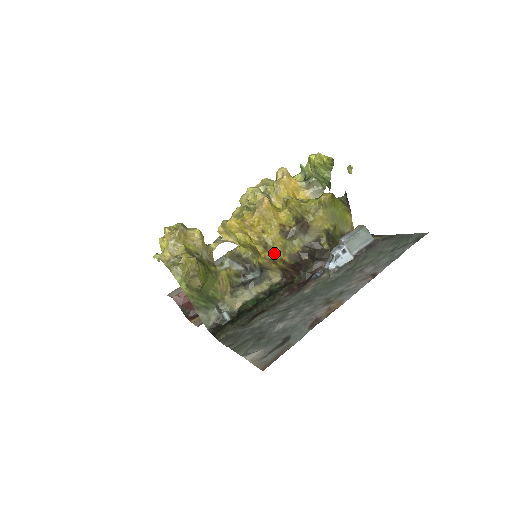
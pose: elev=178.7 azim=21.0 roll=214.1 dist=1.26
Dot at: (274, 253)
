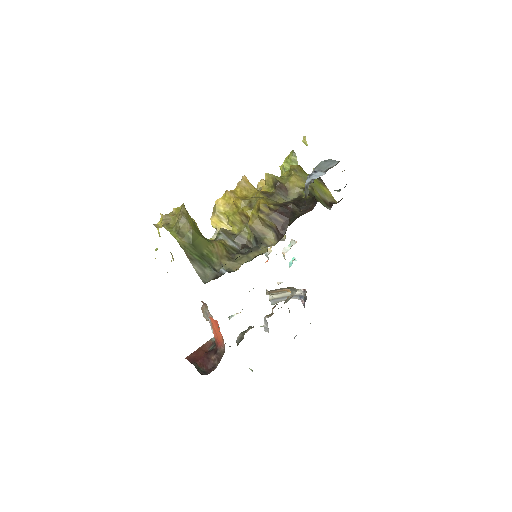
Dot at: (258, 203)
